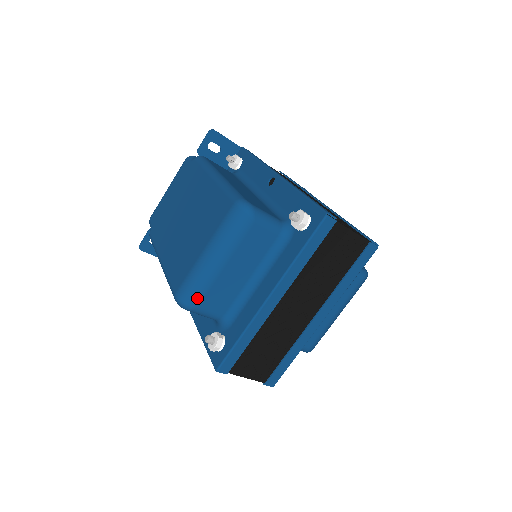
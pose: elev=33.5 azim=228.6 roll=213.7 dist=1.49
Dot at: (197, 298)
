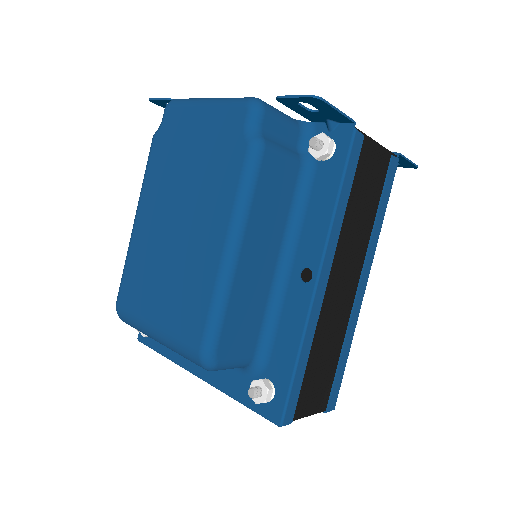
Dot at: occluded
